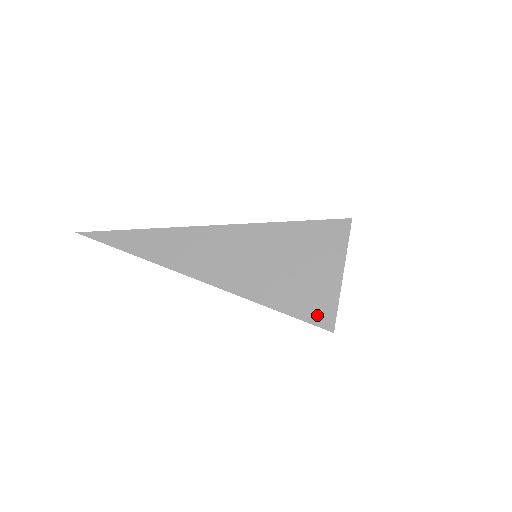
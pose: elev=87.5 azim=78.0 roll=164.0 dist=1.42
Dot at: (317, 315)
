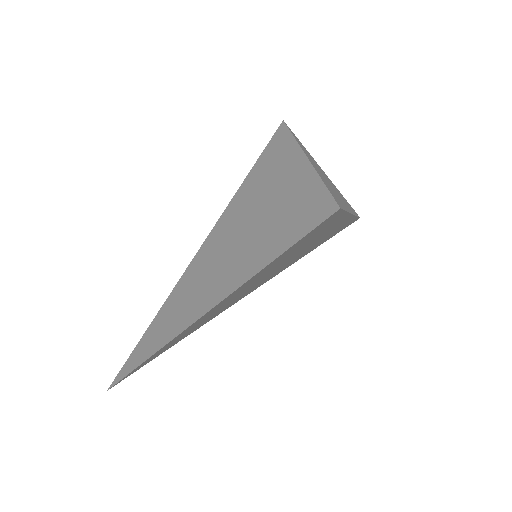
Dot at: (312, 216)
